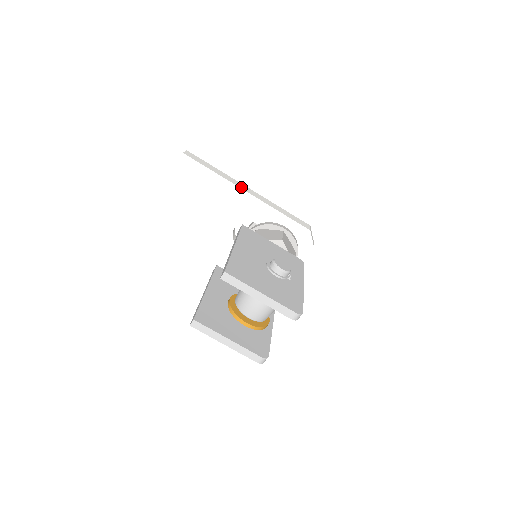
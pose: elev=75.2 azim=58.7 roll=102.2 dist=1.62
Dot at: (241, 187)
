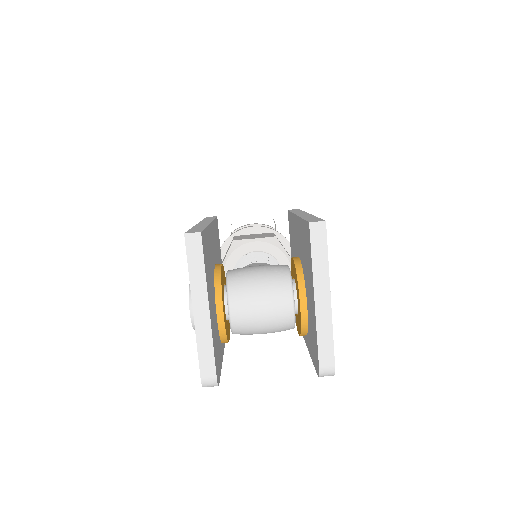
Dot at: occluded
